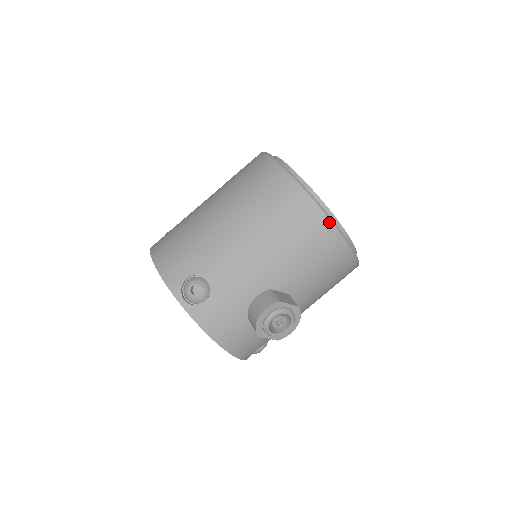
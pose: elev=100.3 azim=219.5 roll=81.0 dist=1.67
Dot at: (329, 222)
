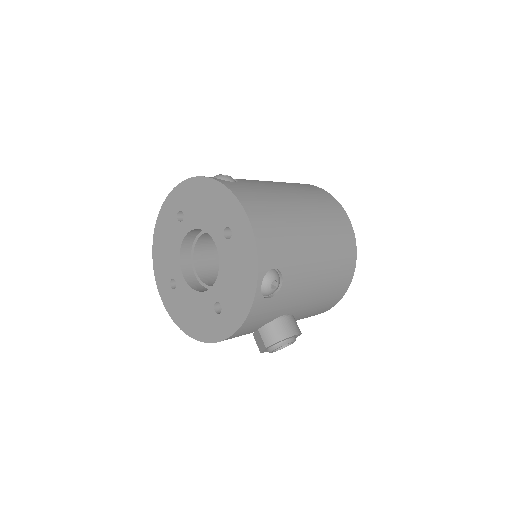
Dot at: (344, 294)
